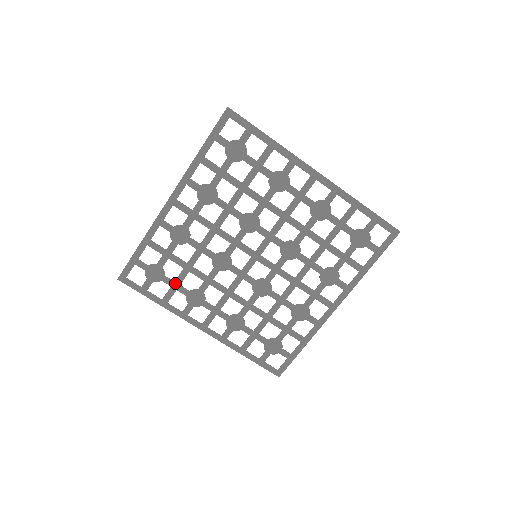
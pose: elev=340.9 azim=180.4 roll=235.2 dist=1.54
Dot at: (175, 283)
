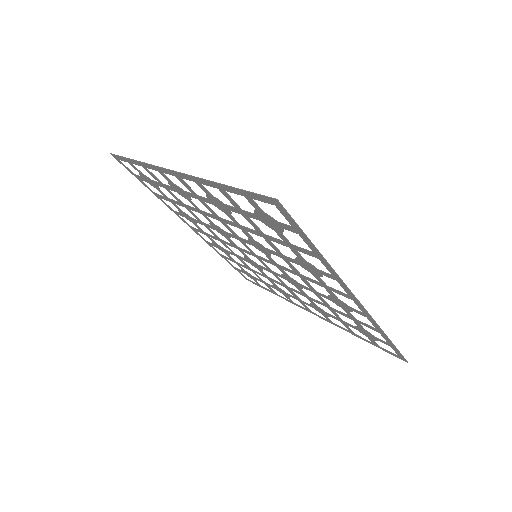
Dot at: (169, 199)
